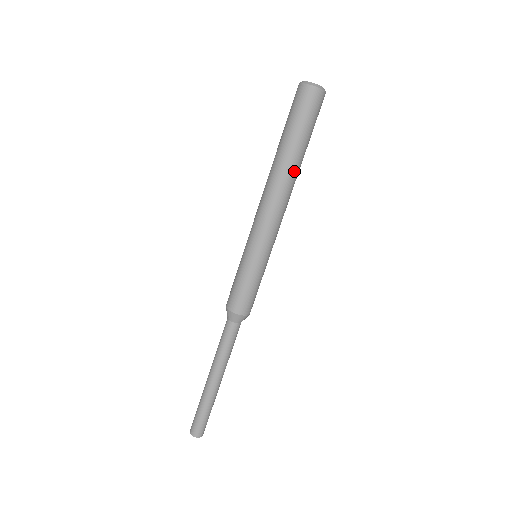
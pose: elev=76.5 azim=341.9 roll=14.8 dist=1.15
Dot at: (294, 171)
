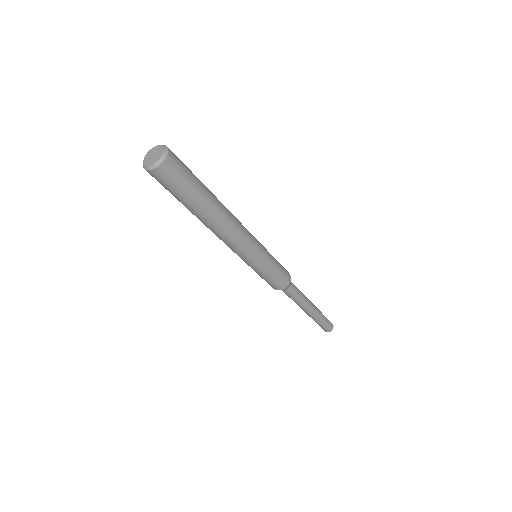
Dot at: (220, 204)
